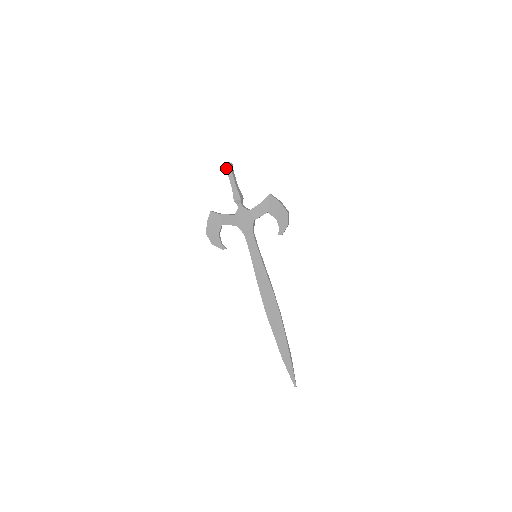
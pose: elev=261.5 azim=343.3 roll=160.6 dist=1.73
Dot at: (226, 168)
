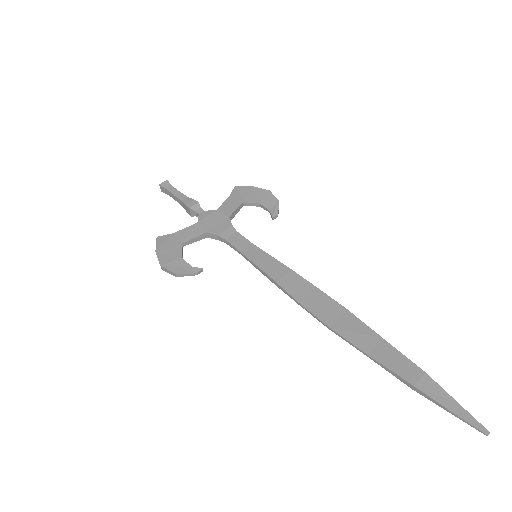
Dot at: (163, 185)
